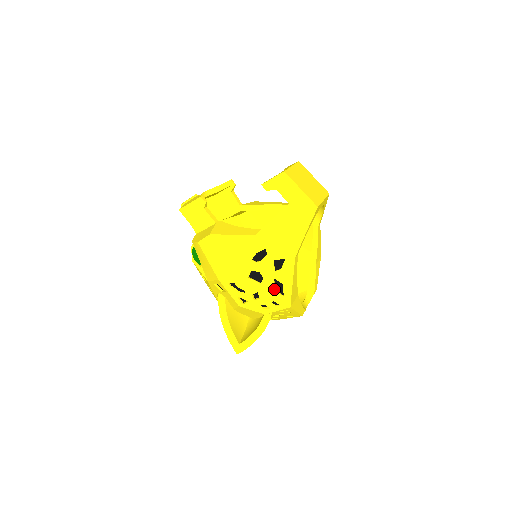
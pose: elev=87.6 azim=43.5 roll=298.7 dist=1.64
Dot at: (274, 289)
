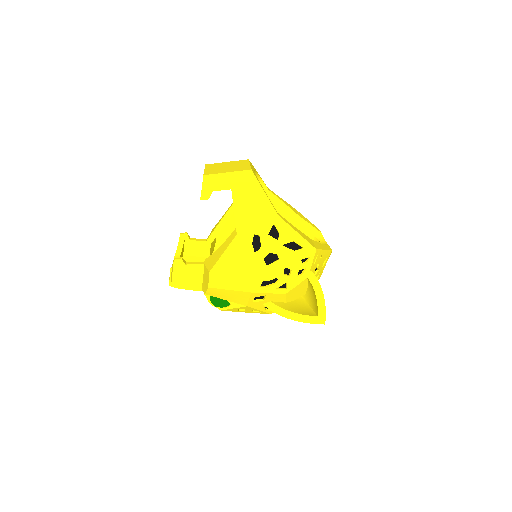
Dot at: (292, 252)
